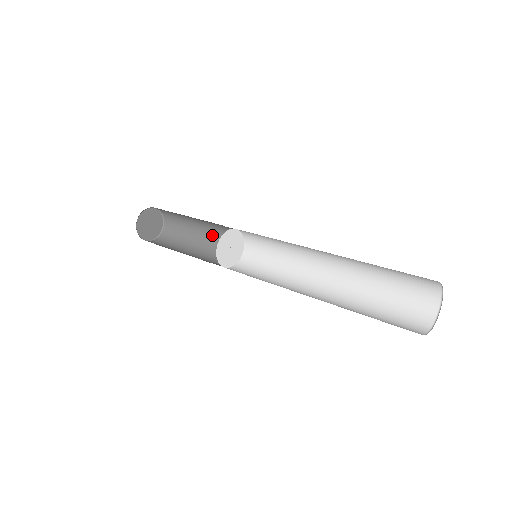
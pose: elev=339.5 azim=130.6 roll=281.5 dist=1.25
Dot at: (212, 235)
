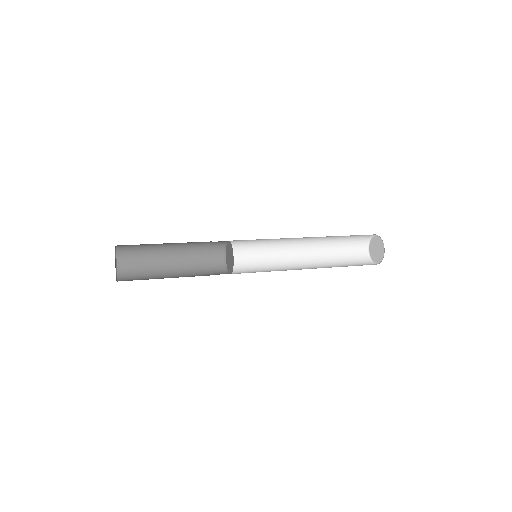
Dot at: (189, 266)
